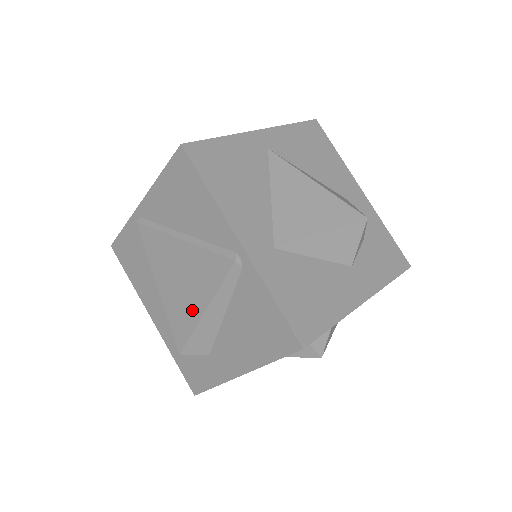
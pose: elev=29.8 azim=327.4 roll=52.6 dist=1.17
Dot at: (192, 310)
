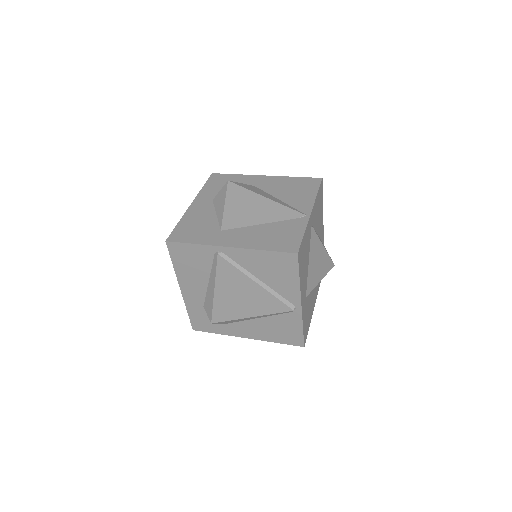
Dot at: (241, 312)
